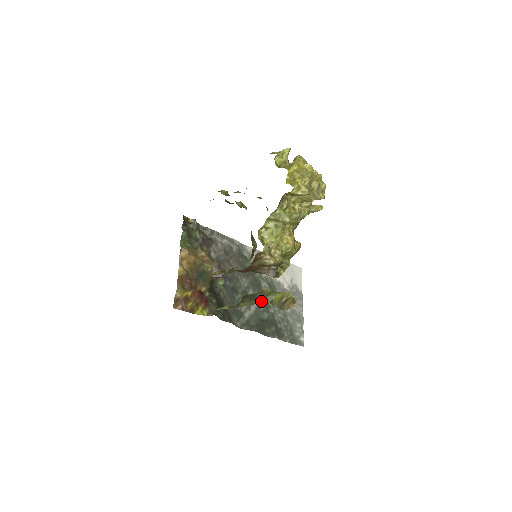
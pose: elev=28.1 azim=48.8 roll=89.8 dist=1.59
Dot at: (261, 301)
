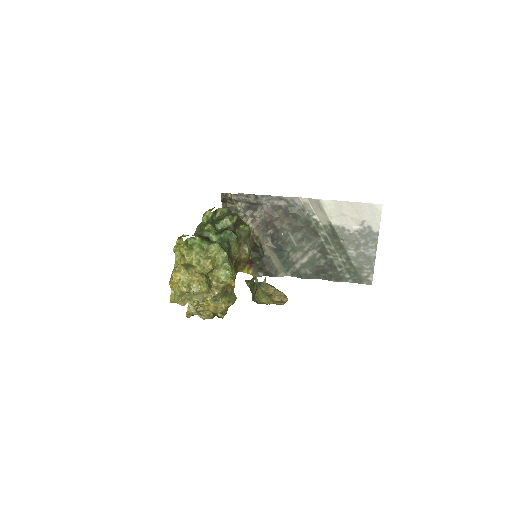
Dot at: (253, 300)
